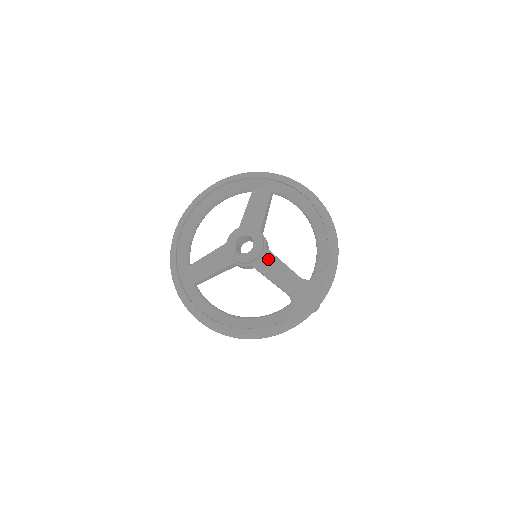
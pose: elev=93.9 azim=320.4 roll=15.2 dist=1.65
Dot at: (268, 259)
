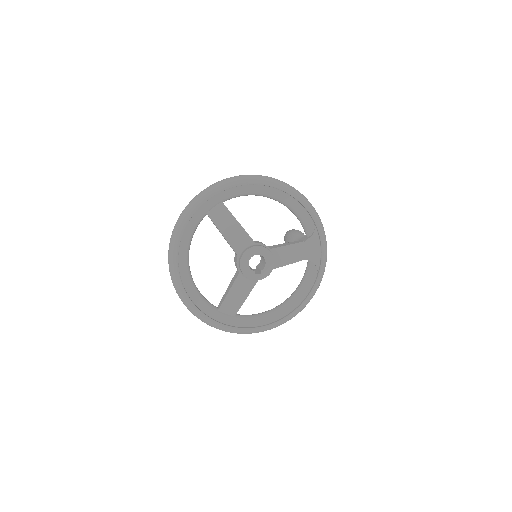
Dot at: (277, 254)
